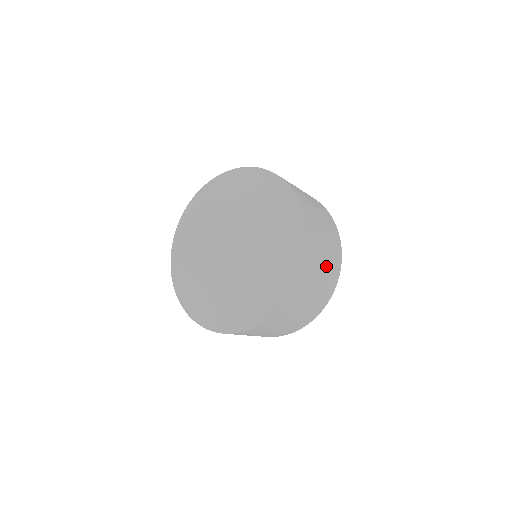
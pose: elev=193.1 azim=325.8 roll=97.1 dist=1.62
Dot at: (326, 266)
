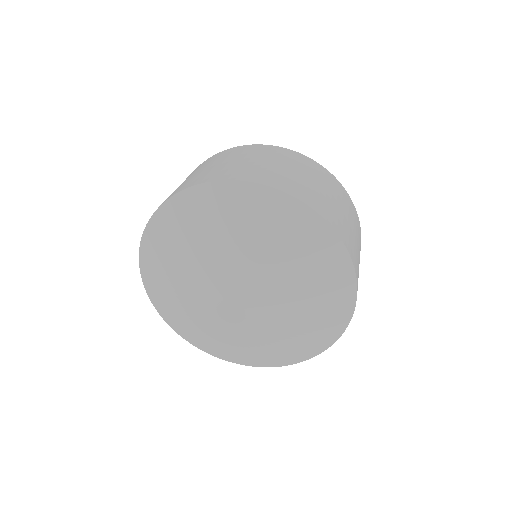
Dot at: (359, 251)
